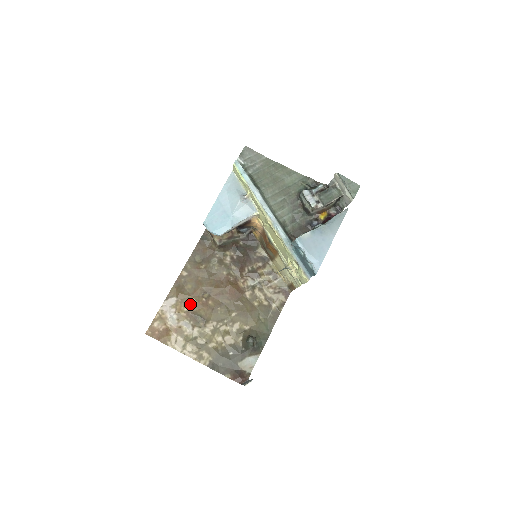
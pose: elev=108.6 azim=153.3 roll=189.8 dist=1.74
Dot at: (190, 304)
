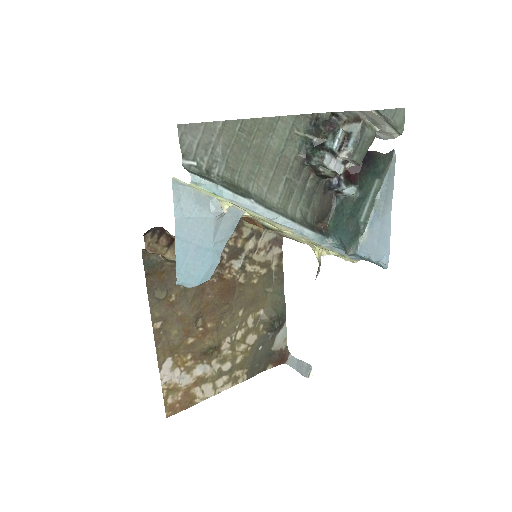
Dot at: (190, 348)
